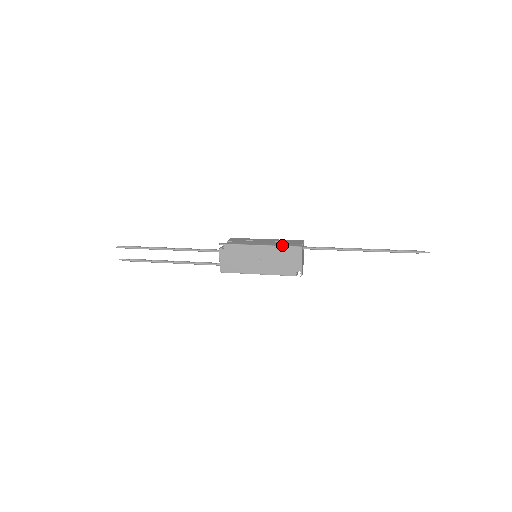
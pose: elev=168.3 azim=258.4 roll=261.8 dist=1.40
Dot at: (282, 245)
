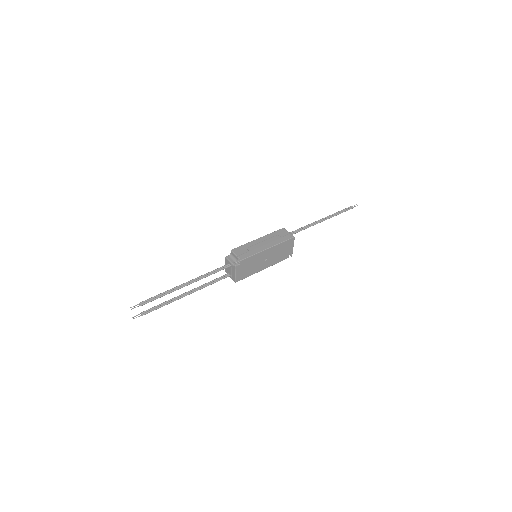
Dot at: (281, 241)
